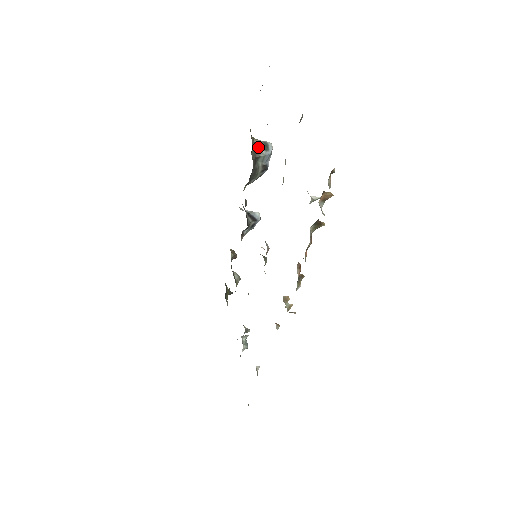
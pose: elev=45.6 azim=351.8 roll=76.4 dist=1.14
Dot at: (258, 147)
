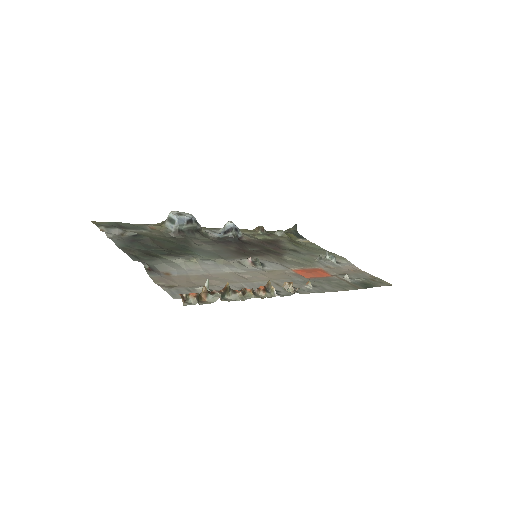
Dot at: (170, 228)
